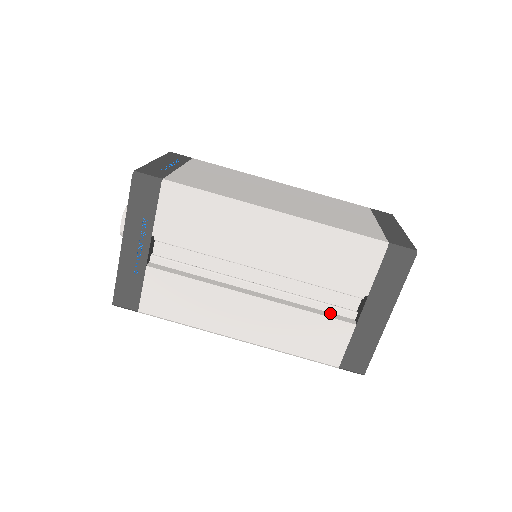
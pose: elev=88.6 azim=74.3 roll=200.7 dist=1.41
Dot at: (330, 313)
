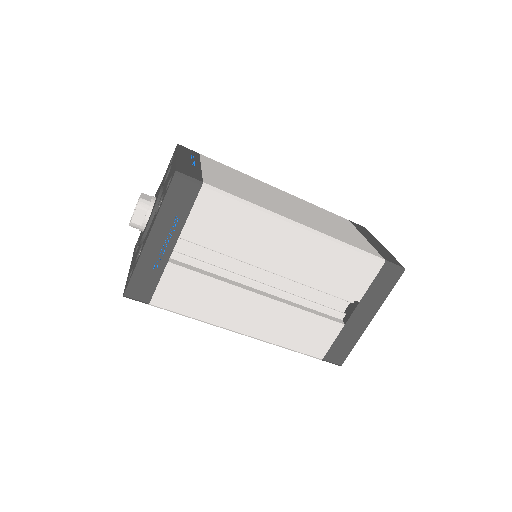
Dot at: (324, 314)
